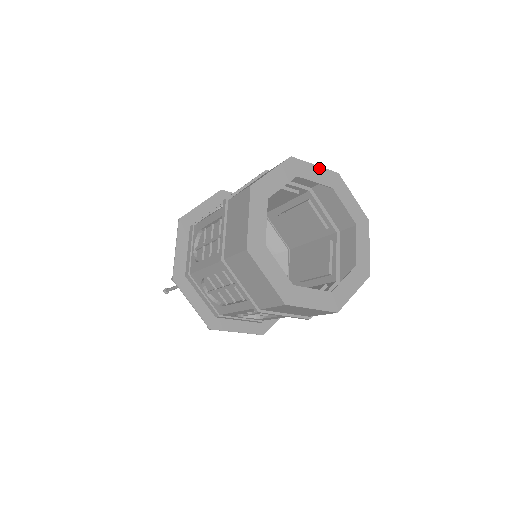
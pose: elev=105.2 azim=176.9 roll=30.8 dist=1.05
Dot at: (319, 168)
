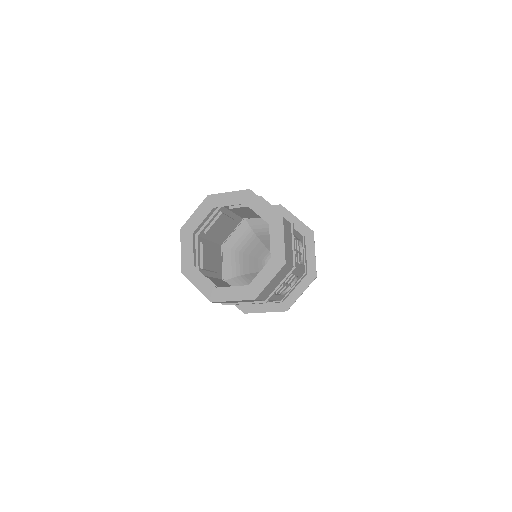
Dot at: (232, 193)
